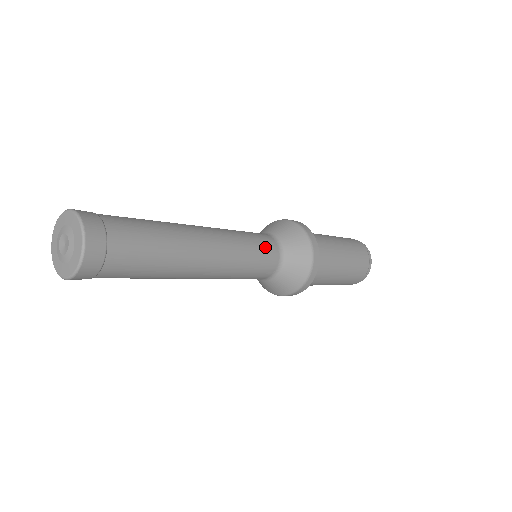
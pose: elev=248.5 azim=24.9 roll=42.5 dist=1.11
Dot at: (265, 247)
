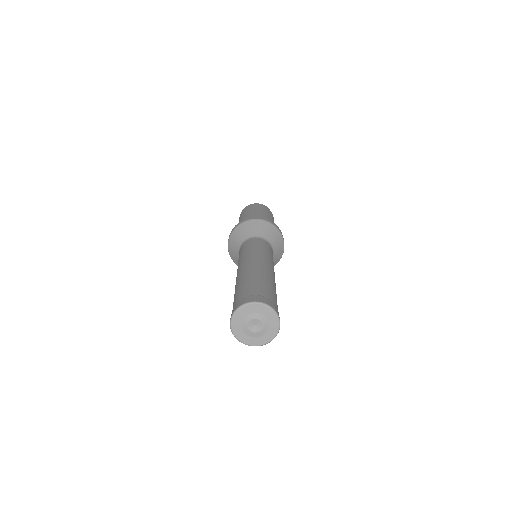
Dot at: (257, 243)
